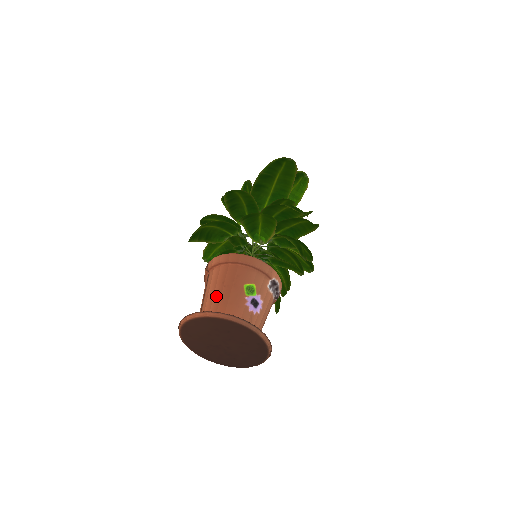
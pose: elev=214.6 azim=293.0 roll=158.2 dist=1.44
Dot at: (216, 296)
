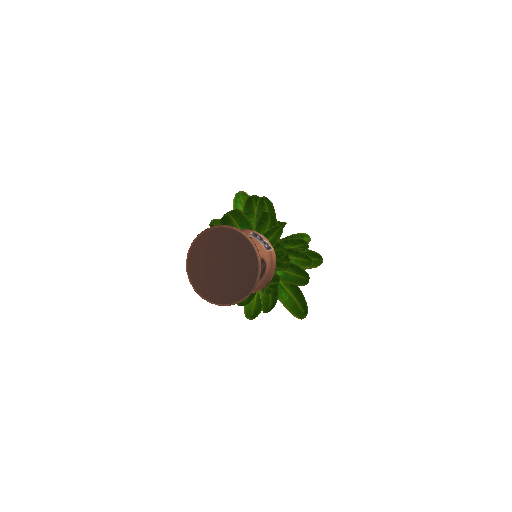
Dot at: occluded
